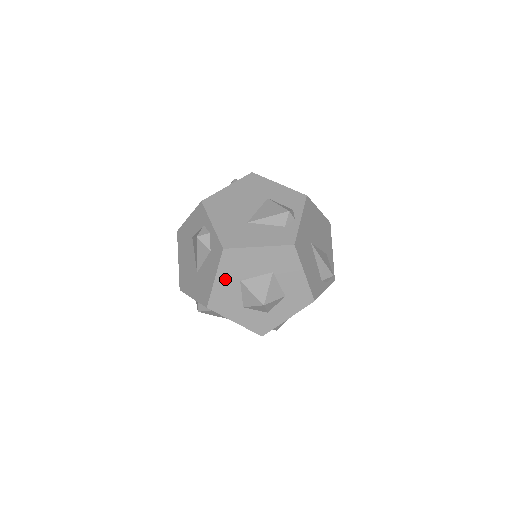
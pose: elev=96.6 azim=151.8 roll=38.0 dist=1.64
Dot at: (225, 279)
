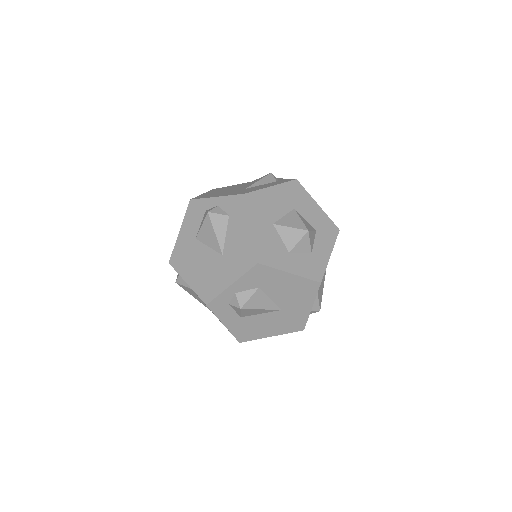
Dot at: (260, 225)
